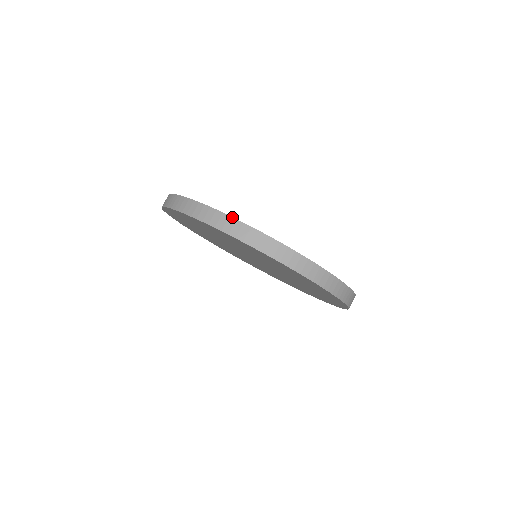
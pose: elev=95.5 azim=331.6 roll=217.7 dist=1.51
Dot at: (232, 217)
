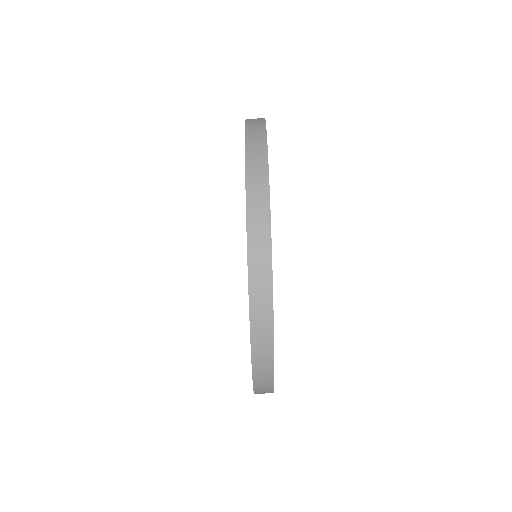
Dot at: (272, 277)
